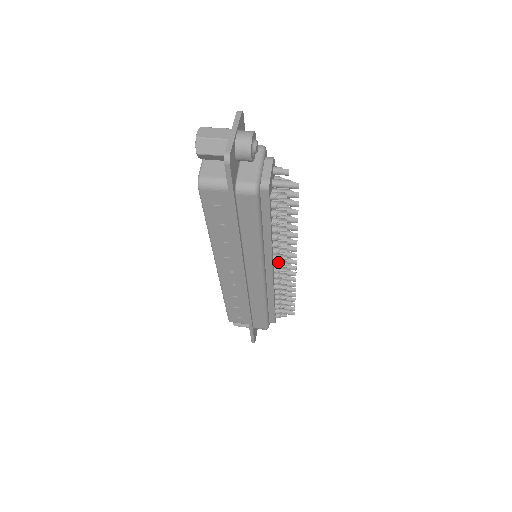
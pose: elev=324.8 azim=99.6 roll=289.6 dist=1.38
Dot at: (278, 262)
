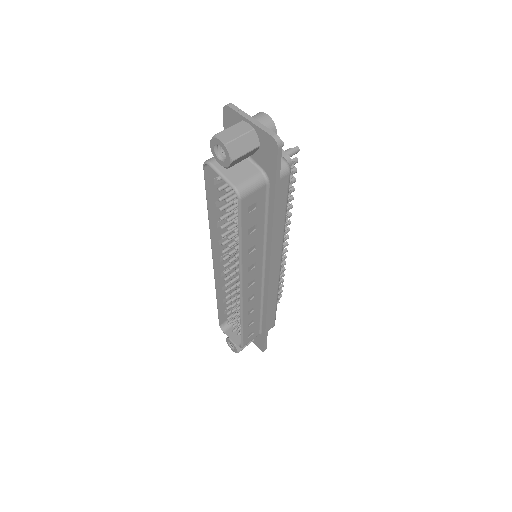
Dot at: occluded
